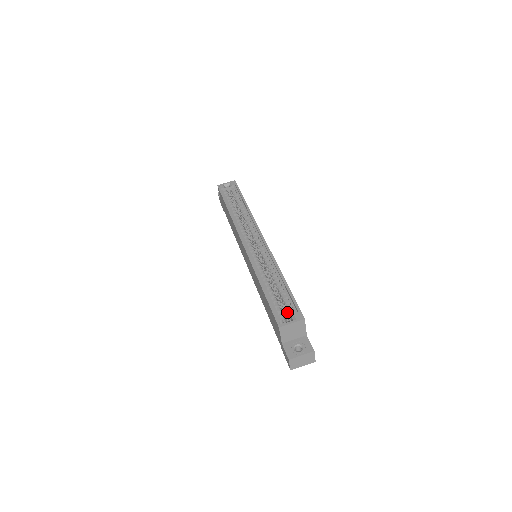
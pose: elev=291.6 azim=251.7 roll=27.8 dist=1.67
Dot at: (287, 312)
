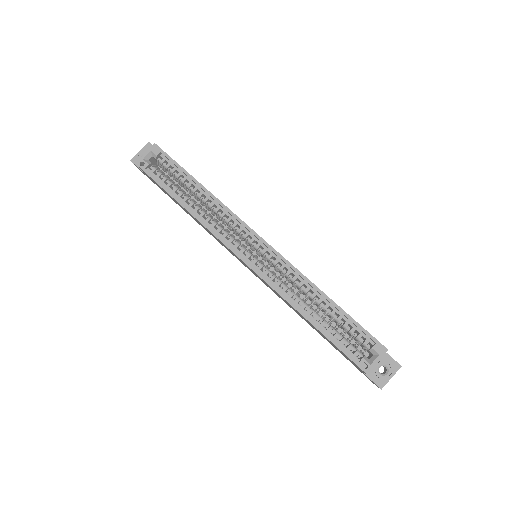
Dot at: (357, 342)
